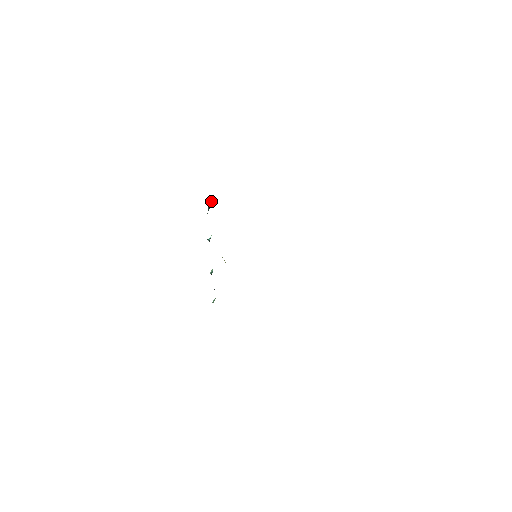
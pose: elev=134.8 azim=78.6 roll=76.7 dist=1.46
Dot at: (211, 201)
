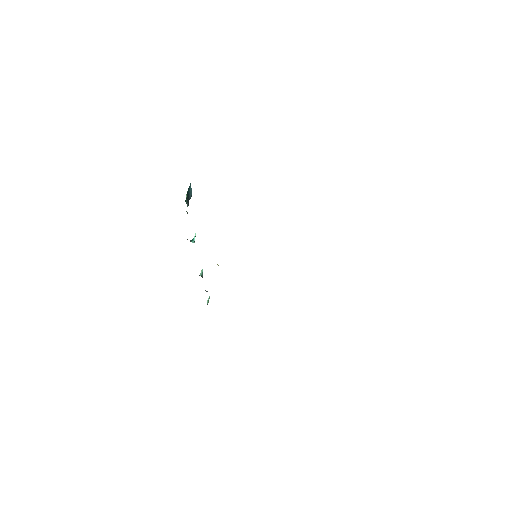
Dot at: (189, 193)
